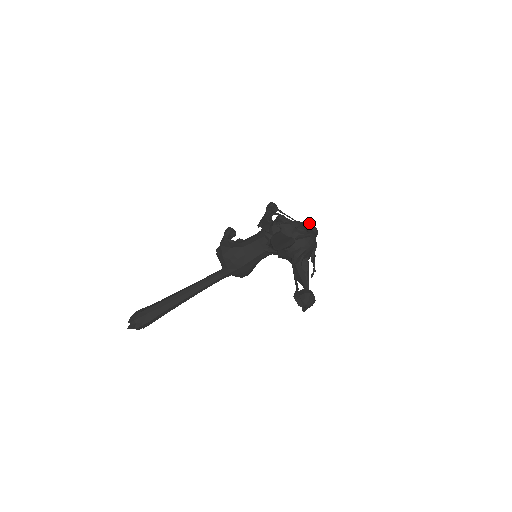
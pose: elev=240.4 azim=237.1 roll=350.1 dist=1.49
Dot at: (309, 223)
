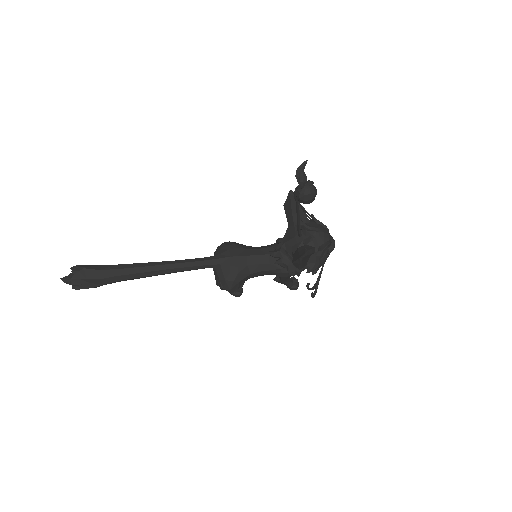
Dot at: occluded
